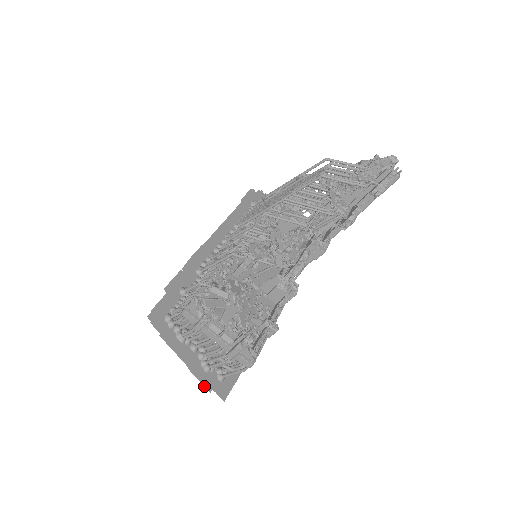
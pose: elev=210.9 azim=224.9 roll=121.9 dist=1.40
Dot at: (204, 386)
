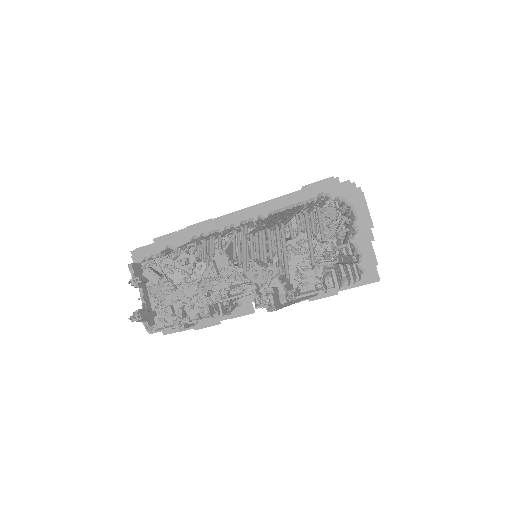
Dot at: occluded
